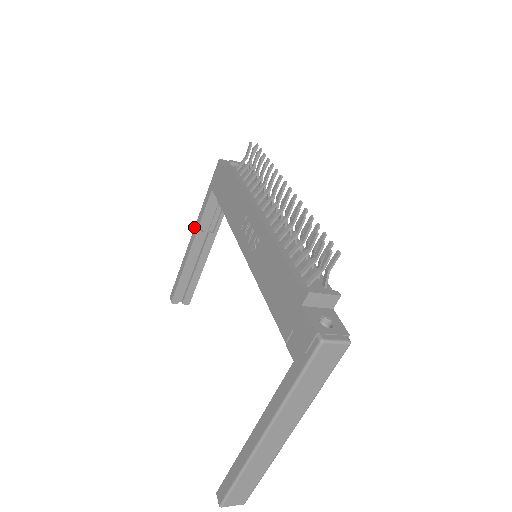
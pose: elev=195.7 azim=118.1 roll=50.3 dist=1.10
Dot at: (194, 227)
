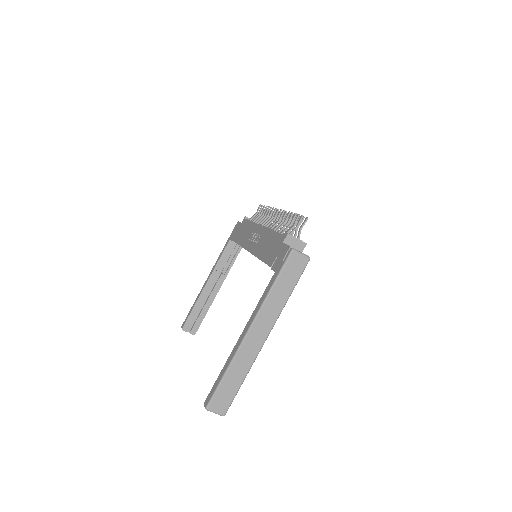
Dot at: (212, 269)
